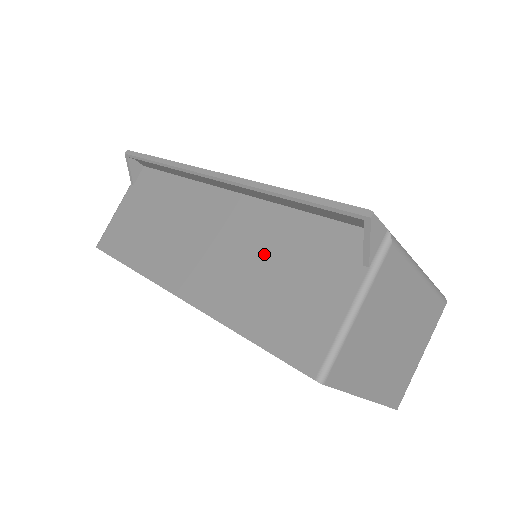
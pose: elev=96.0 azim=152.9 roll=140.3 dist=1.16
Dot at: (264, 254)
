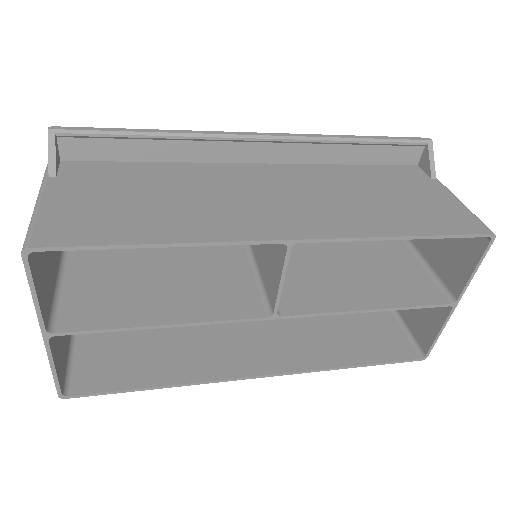
Dot at: (353, 189)
